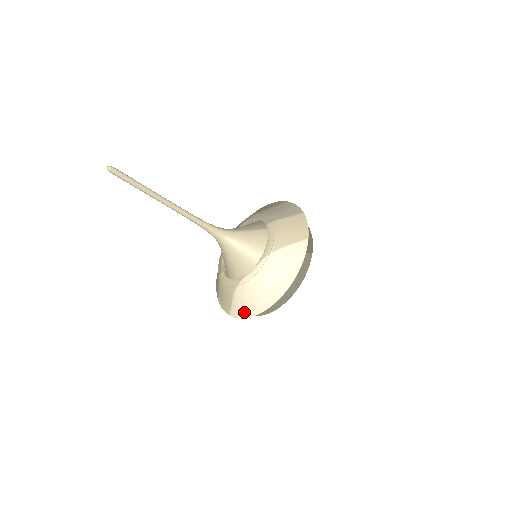
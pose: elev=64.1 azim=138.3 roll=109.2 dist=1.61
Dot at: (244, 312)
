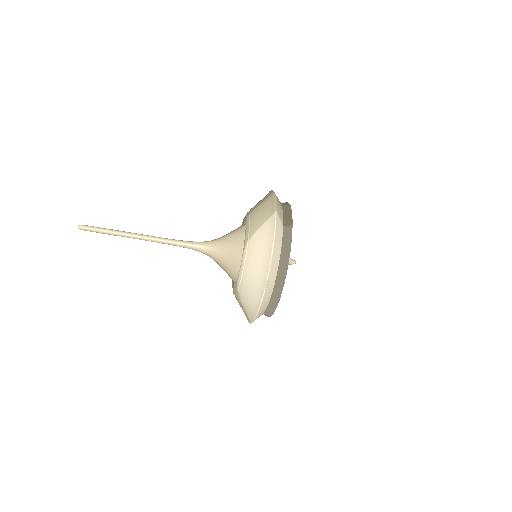
Dot at: (252, 312)
